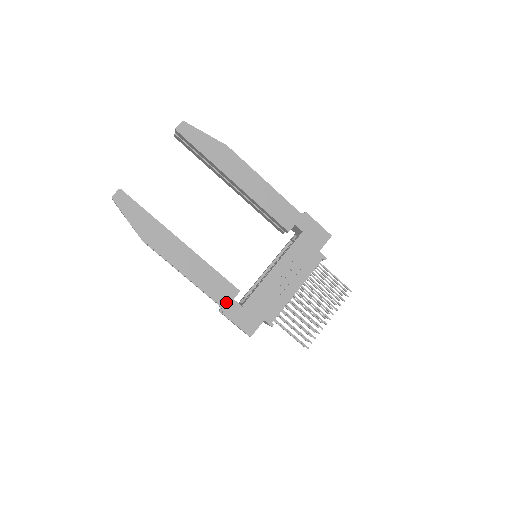
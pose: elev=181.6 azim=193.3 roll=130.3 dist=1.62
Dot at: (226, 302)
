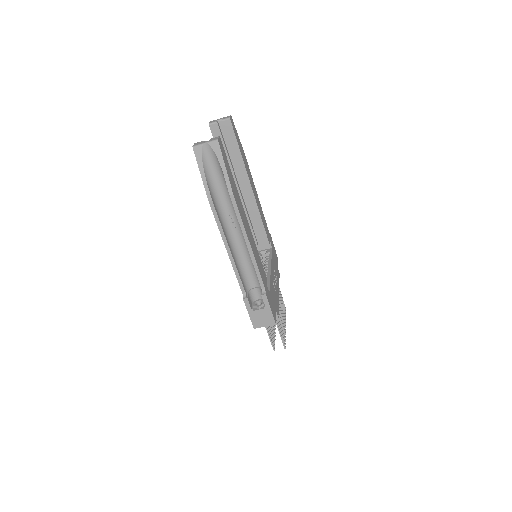
Dot at: (265, 285)
